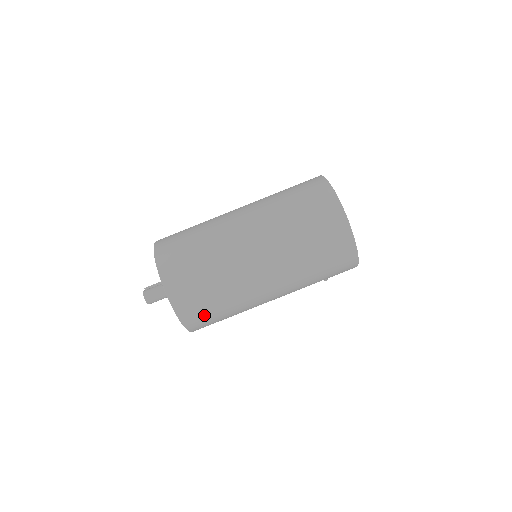
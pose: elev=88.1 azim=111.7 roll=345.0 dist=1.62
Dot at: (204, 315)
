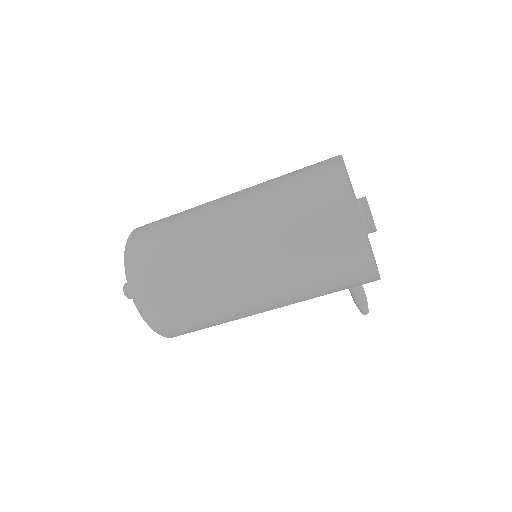
Dot at: (167, 309)
